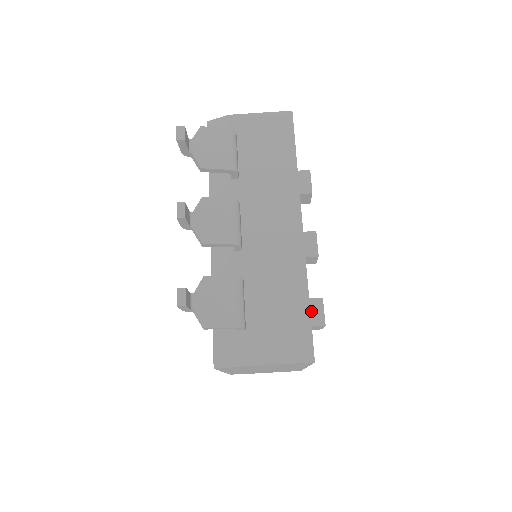
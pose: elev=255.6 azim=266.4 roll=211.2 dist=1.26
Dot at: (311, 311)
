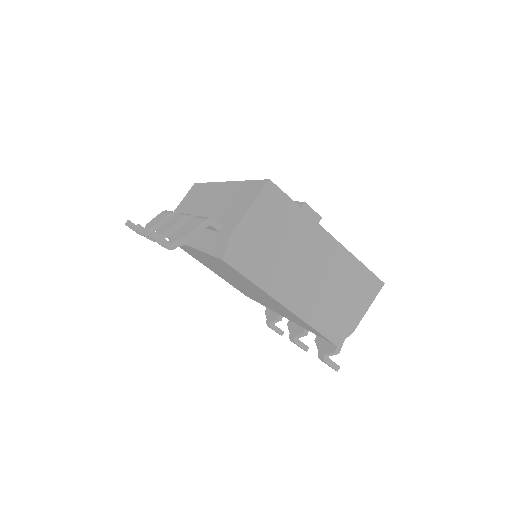
Dot at: occluded
